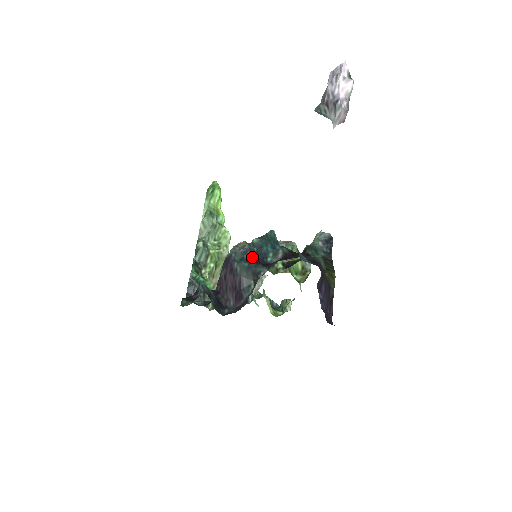
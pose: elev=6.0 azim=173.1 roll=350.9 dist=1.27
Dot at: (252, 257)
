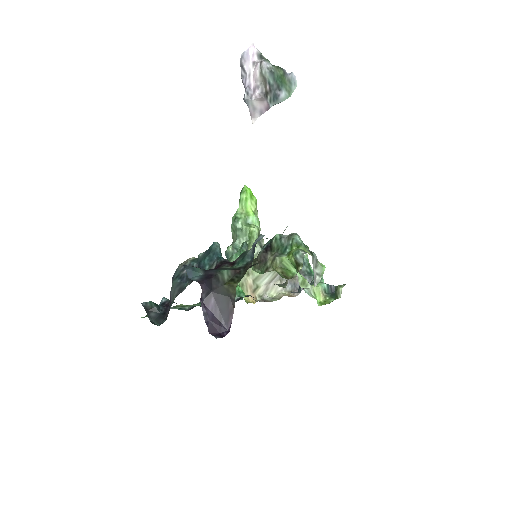
Dot at: occluded
